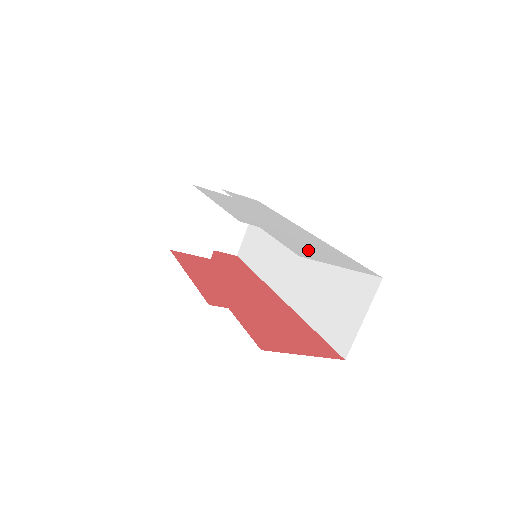
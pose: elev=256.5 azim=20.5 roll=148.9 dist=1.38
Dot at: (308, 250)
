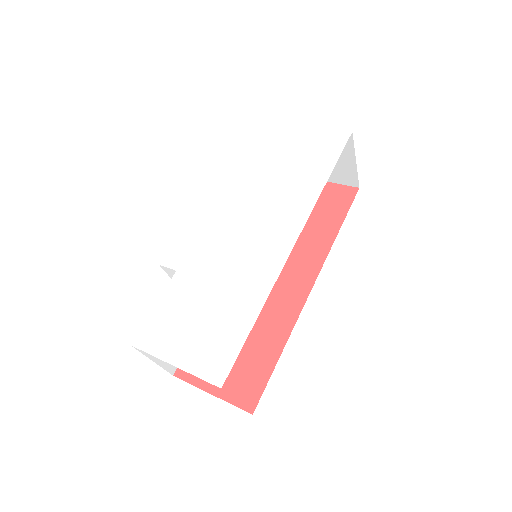
Dot at: (176, 324)
